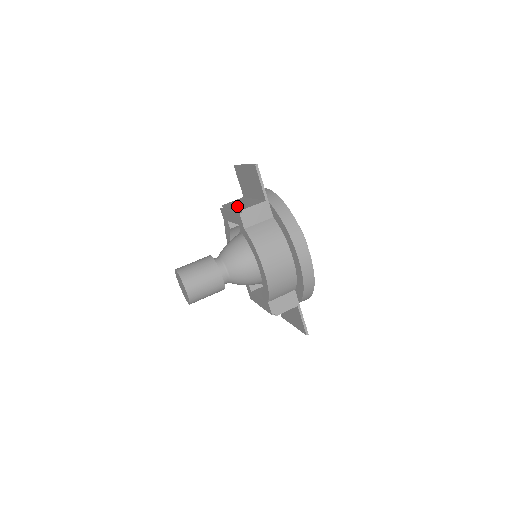
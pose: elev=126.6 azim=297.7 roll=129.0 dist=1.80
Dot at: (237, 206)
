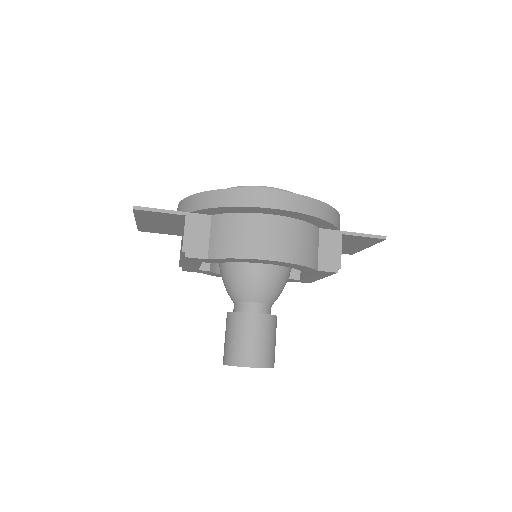
Dot at: occluded
